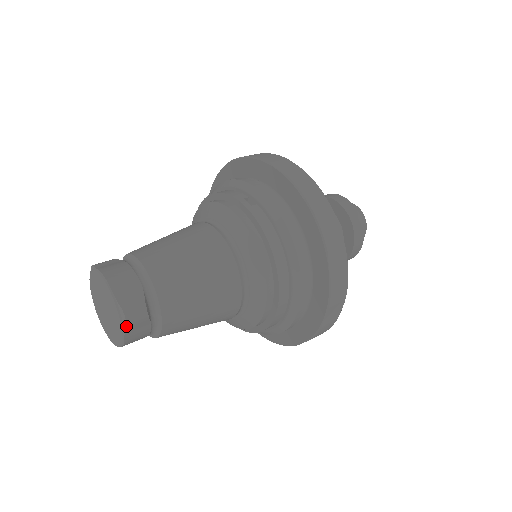
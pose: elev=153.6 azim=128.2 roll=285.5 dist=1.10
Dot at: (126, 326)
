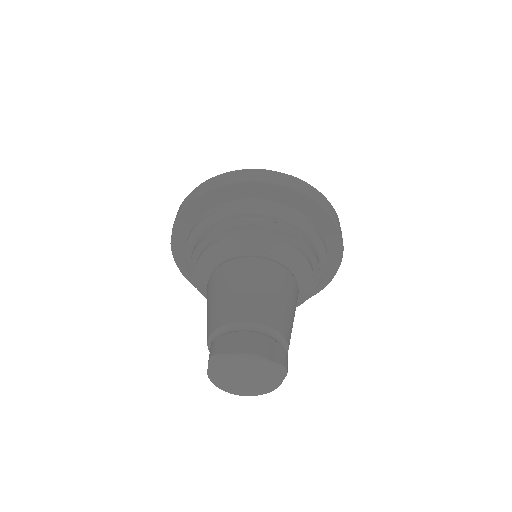
Dot at: occluded
